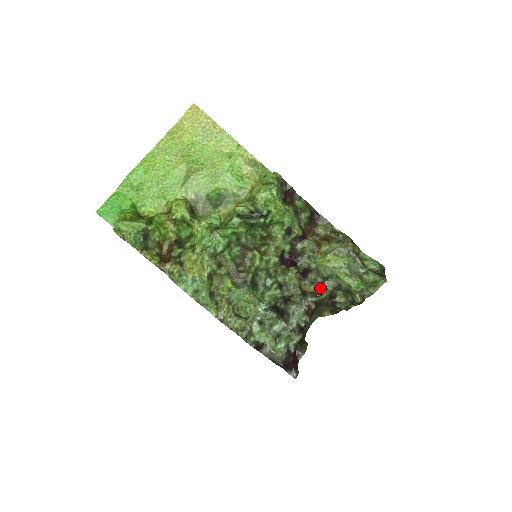
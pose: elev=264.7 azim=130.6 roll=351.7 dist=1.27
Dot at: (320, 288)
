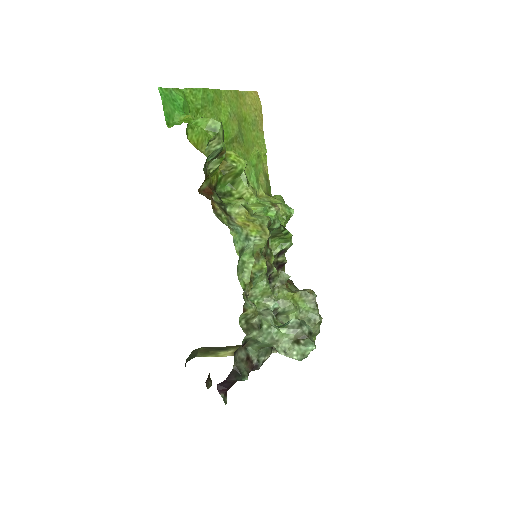
Dot at: occluded
